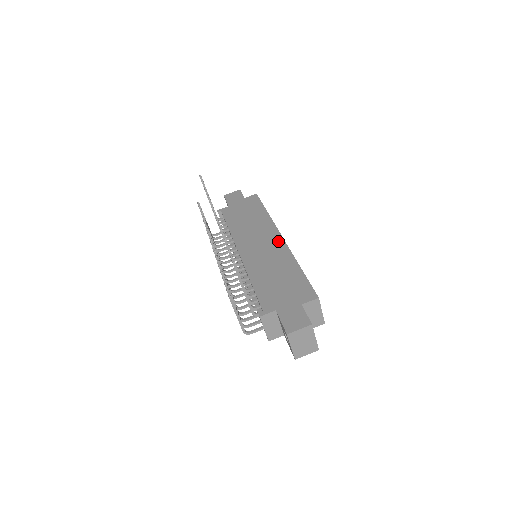
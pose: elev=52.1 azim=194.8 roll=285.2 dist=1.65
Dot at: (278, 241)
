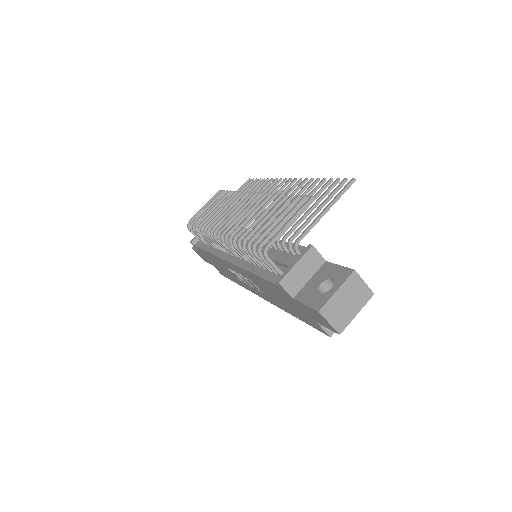
Dot at: occluded
